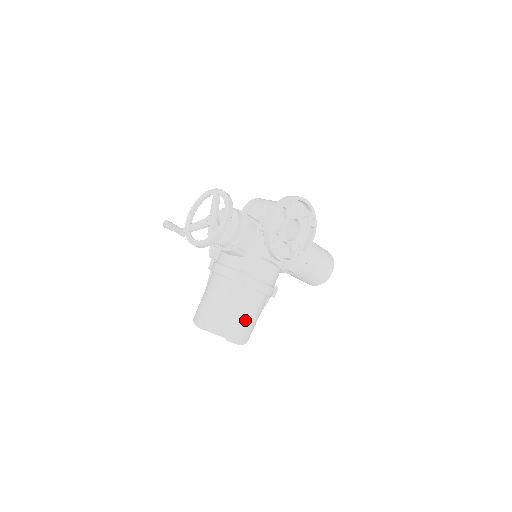
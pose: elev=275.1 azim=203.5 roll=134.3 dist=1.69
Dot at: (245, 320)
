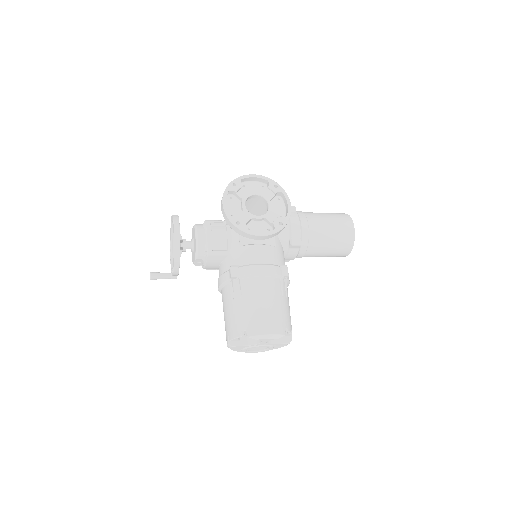
Dot at: (261, 309)
